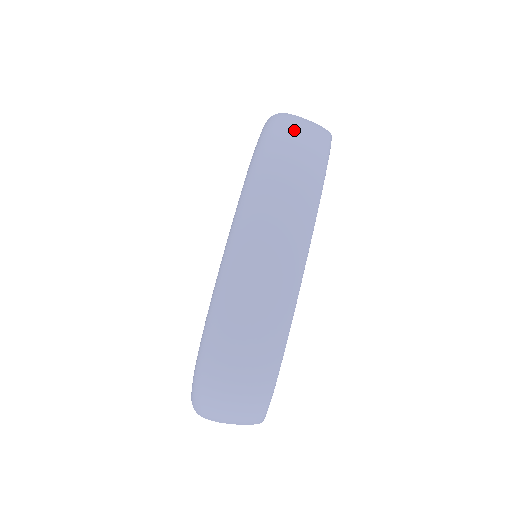
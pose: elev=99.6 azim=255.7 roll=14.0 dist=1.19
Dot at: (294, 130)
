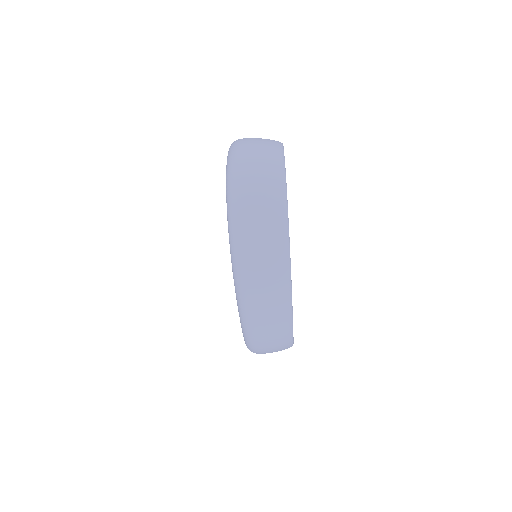
Dot at: (255, 235)
